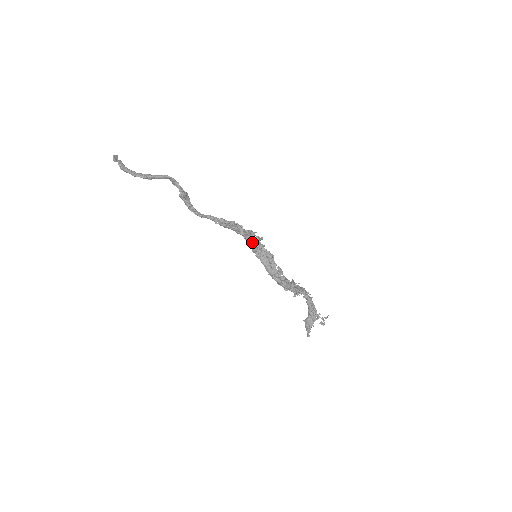
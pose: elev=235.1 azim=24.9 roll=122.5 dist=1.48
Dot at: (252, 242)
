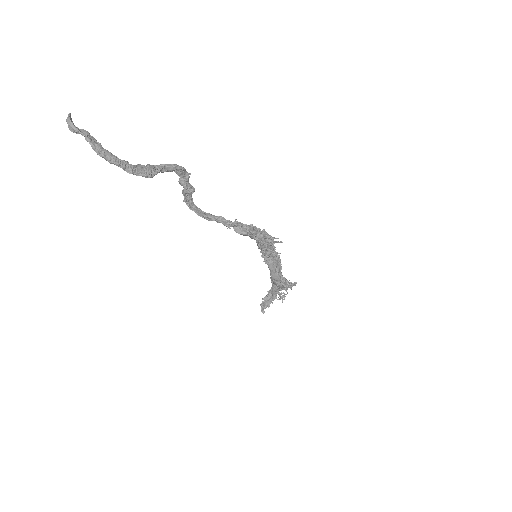
Dot at: (267, 248)
